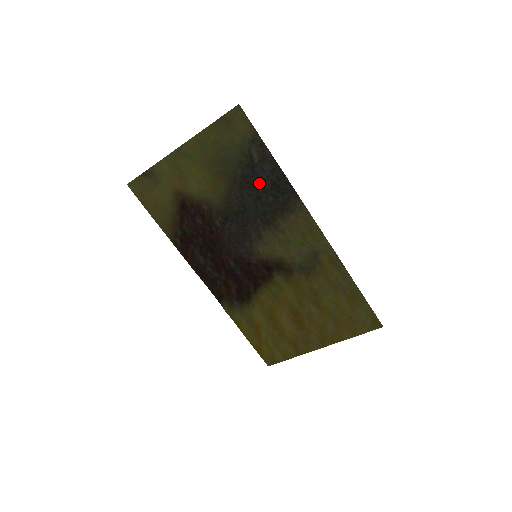
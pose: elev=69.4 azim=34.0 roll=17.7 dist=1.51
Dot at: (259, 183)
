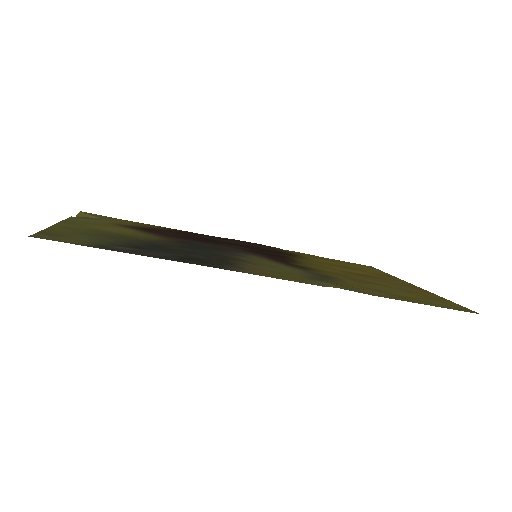
Dot at: (169, 251)
